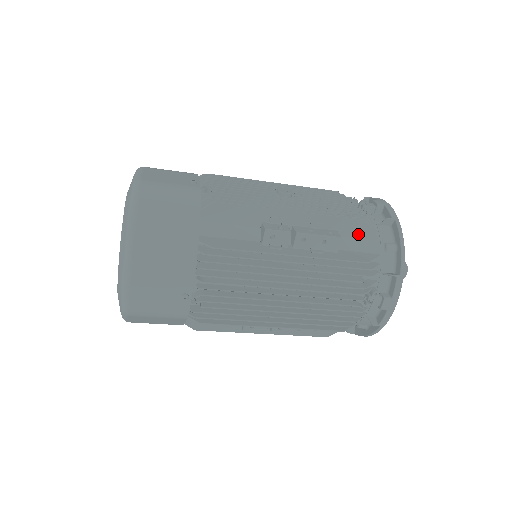
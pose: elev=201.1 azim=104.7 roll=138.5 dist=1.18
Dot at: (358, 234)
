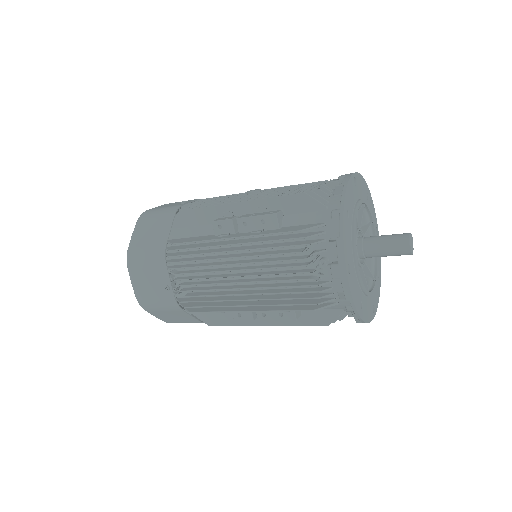
Dot at: (304, 208)
